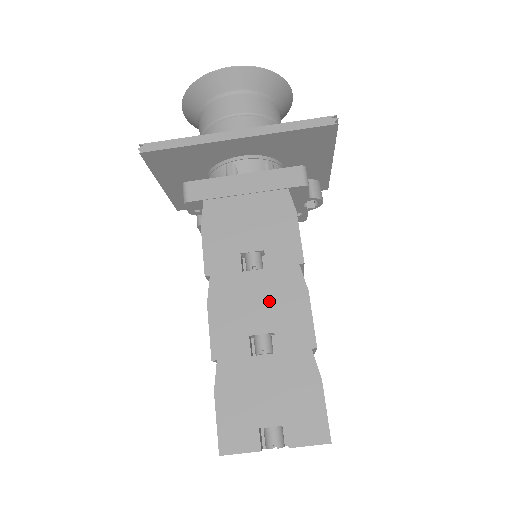
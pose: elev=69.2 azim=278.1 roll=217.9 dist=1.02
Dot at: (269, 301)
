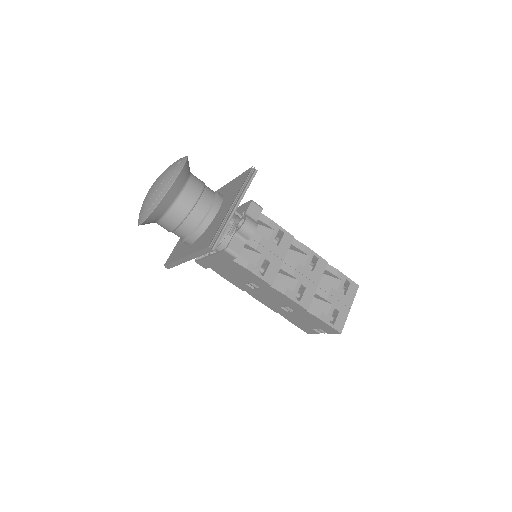
Dot at: (274, 298)
